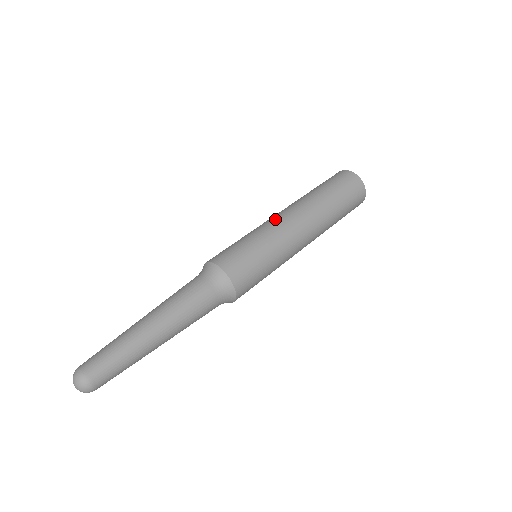
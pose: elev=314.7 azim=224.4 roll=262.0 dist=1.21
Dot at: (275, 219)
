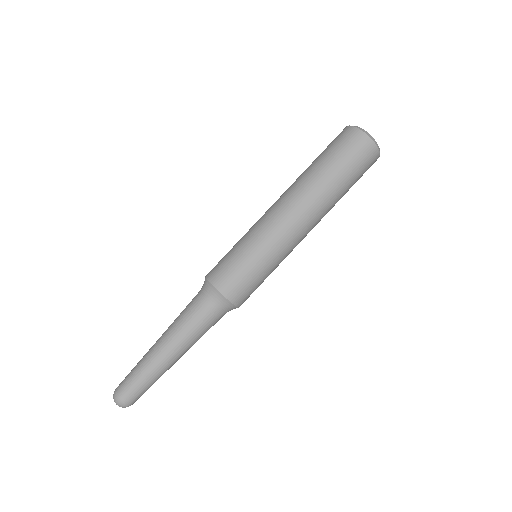
Dot at: (288, 234)
